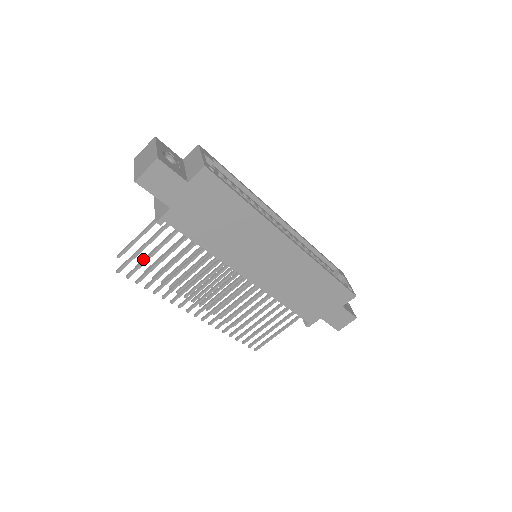
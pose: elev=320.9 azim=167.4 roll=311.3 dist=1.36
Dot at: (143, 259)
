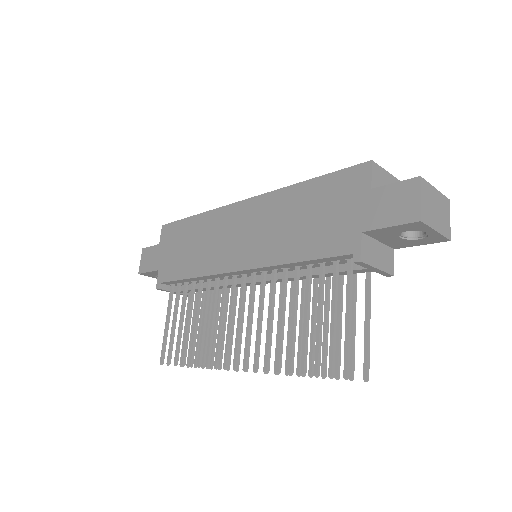
Dot at: (173, 336)
